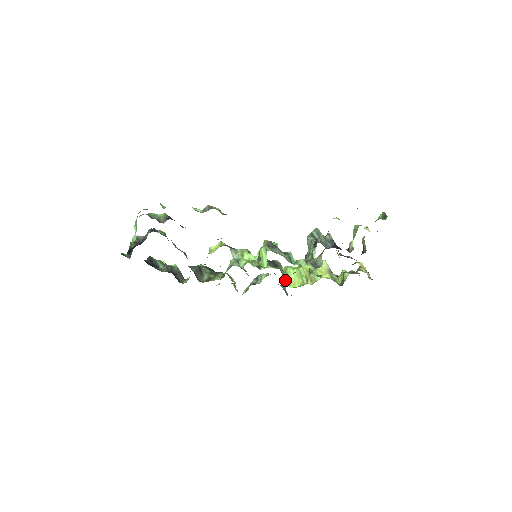
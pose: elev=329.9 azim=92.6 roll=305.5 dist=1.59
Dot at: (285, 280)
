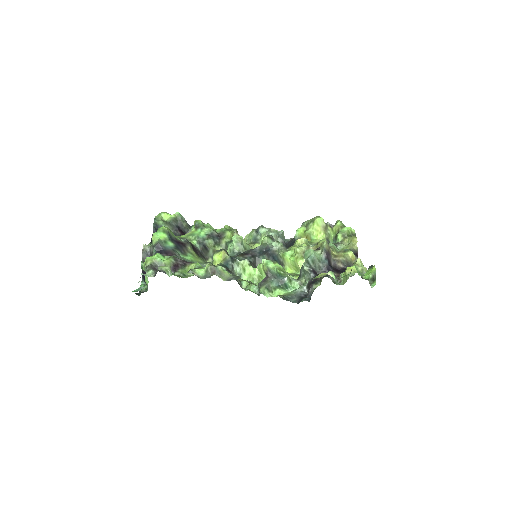
Dot at: (282, 266)
